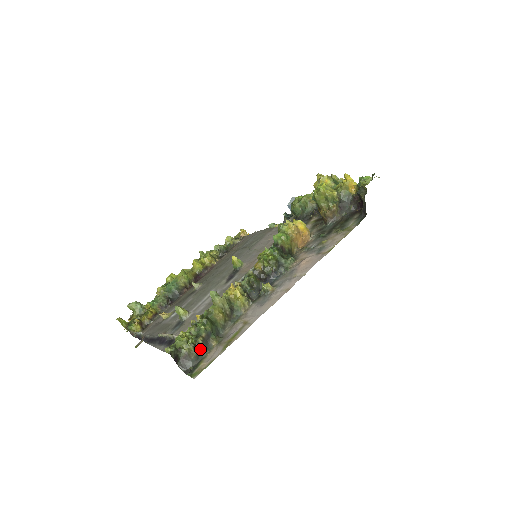
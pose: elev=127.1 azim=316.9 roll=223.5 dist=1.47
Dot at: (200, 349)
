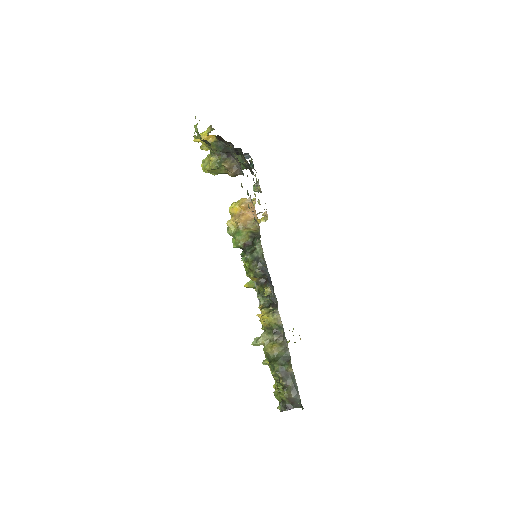
Dot at: (289, 386)
